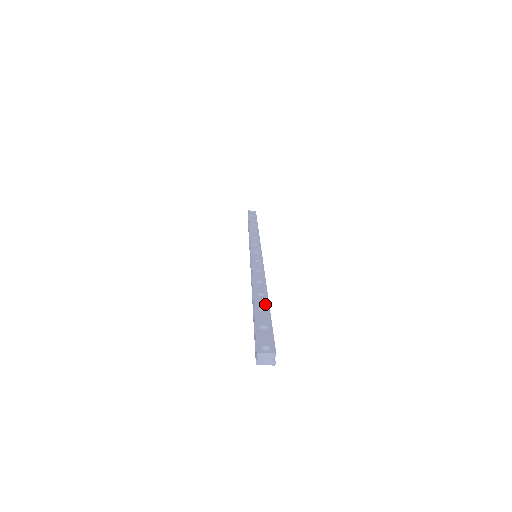
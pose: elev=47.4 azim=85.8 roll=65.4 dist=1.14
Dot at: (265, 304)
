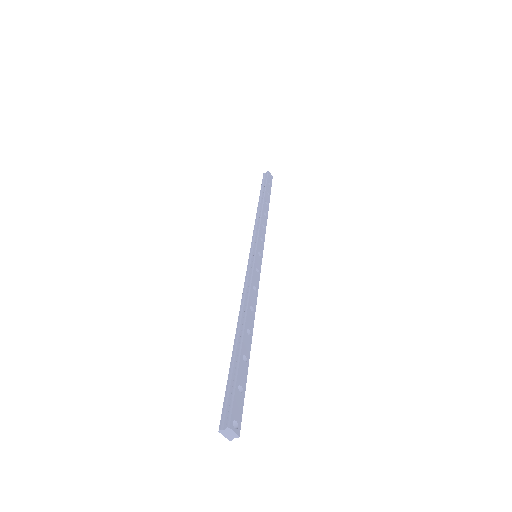
Dot at: (249, 351)
